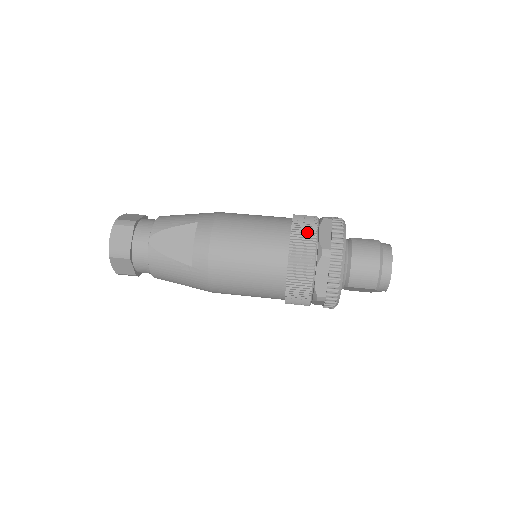
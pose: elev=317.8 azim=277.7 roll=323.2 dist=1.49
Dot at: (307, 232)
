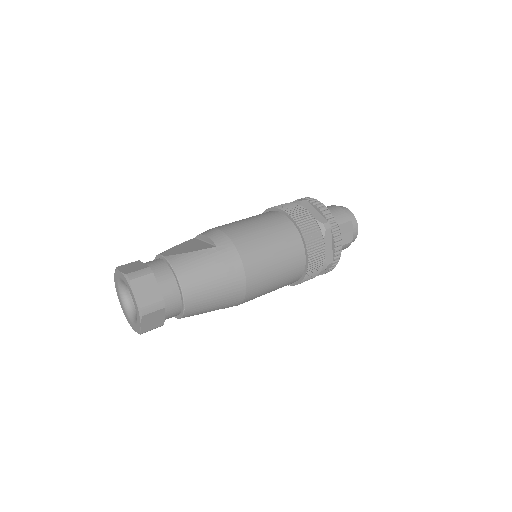
Dot at: occluded
